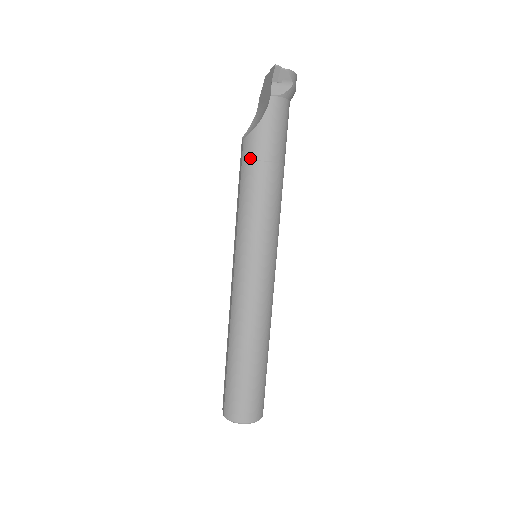
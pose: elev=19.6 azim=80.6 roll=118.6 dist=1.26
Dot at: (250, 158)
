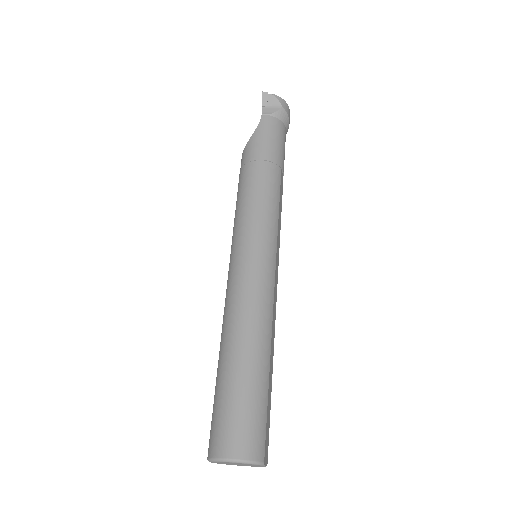
Dot at: (245, 163)
